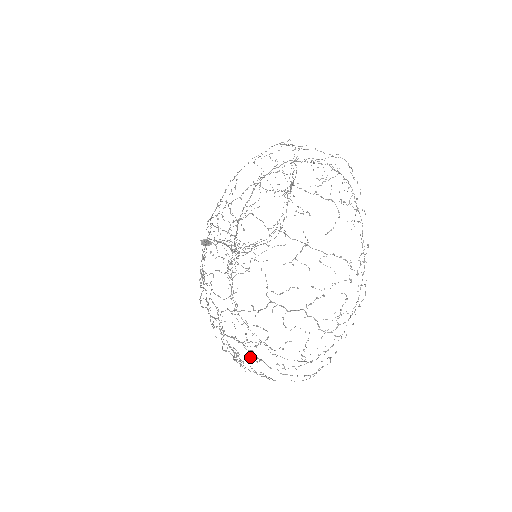
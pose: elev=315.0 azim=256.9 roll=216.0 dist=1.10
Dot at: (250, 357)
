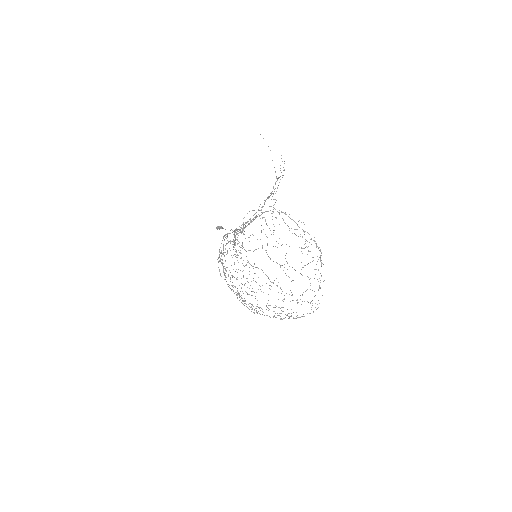
Dot at: occluded
